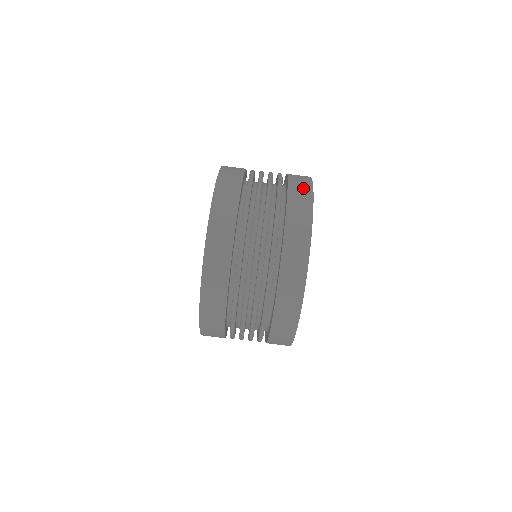
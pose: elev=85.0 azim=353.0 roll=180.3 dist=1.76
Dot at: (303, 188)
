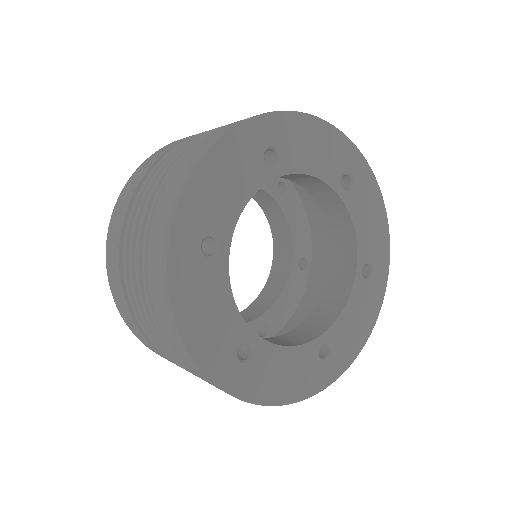
Dot at: occluded
